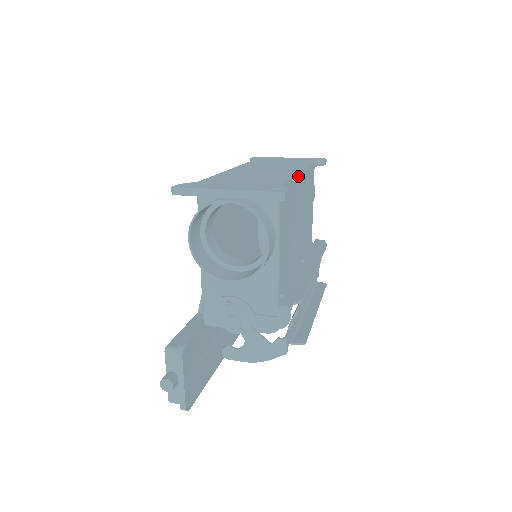
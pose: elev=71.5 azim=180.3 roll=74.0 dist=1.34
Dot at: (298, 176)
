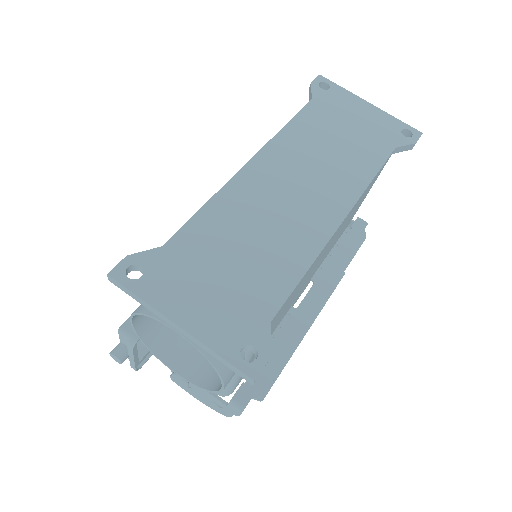
Dot at: (333, 235)
